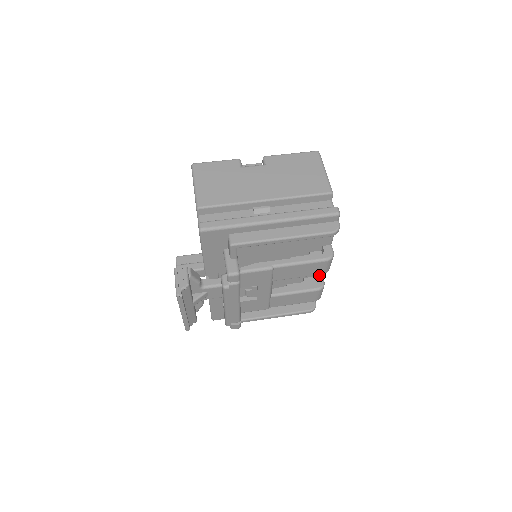
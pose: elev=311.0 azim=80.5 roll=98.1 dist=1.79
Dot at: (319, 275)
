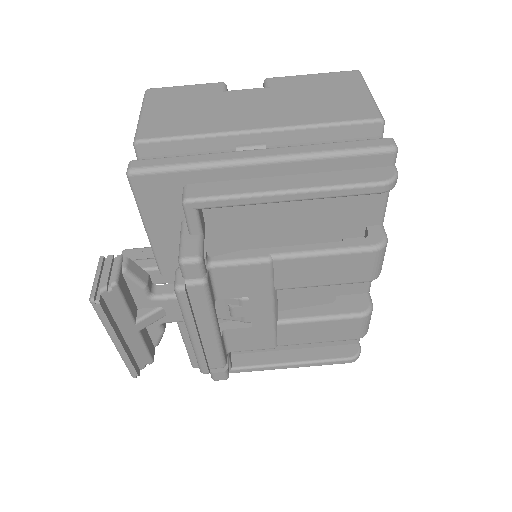
Dot at: (363, 291)
